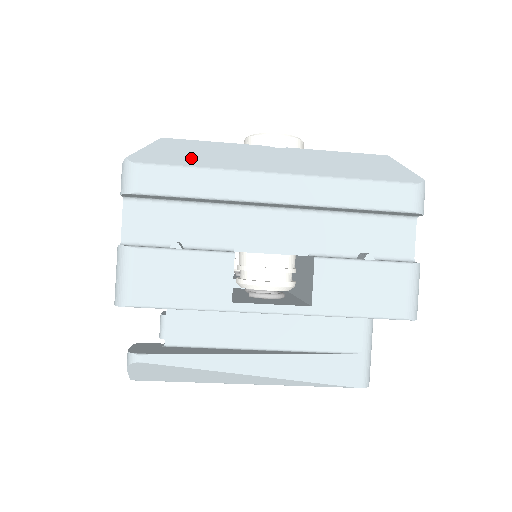
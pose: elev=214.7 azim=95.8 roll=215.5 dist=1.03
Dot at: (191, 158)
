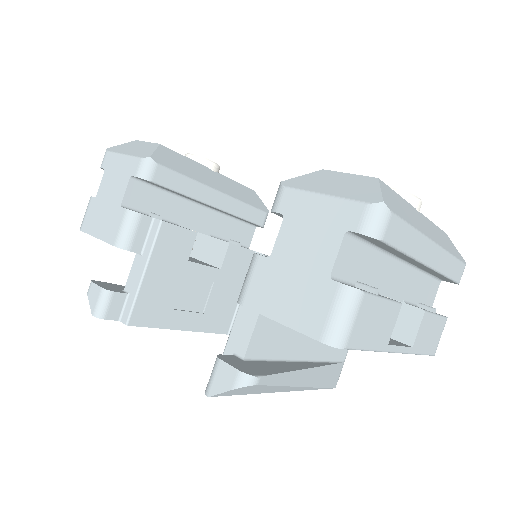
Dot at: (404, 213)
